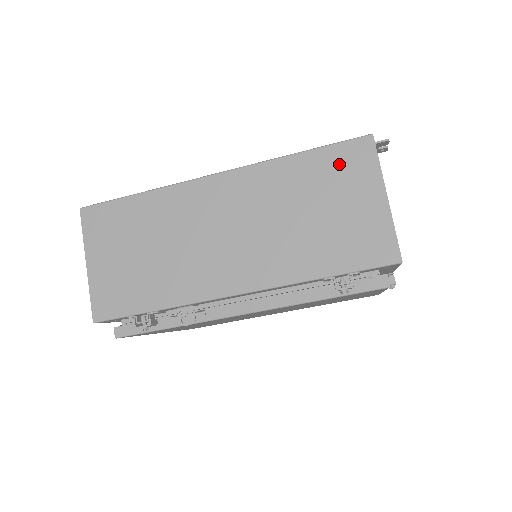
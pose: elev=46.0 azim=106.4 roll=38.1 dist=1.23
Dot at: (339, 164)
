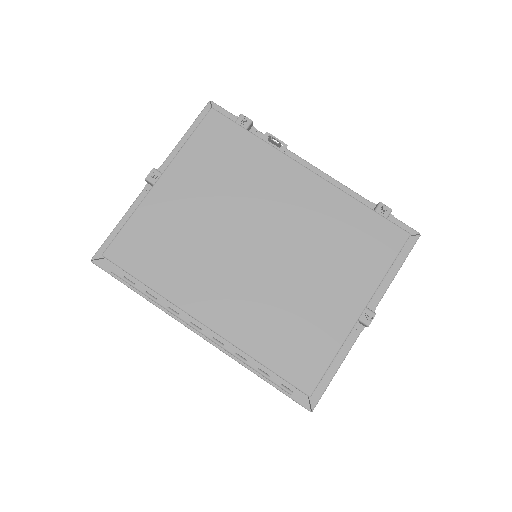
Dot at: occluded
